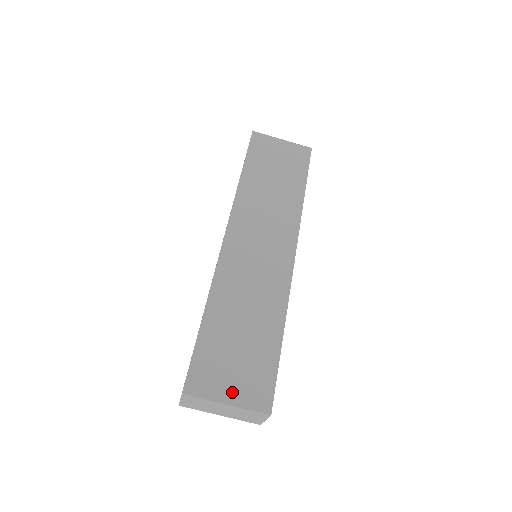
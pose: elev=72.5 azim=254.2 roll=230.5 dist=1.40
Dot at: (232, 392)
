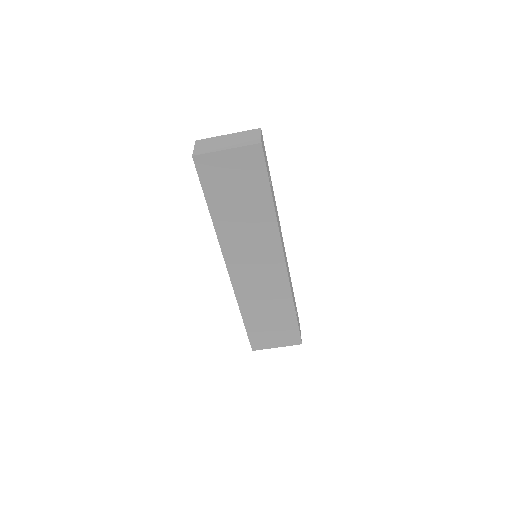
Dot at: (277, 343)
